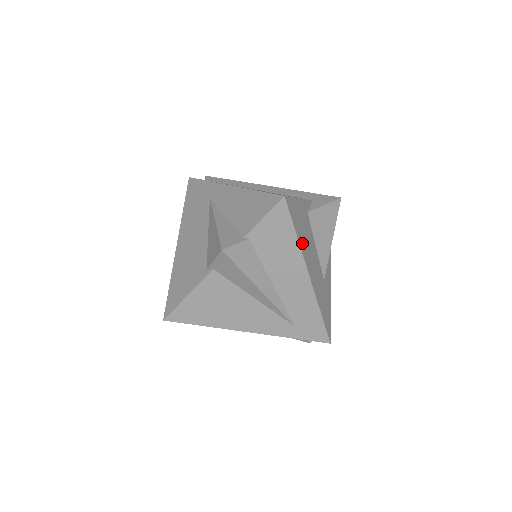
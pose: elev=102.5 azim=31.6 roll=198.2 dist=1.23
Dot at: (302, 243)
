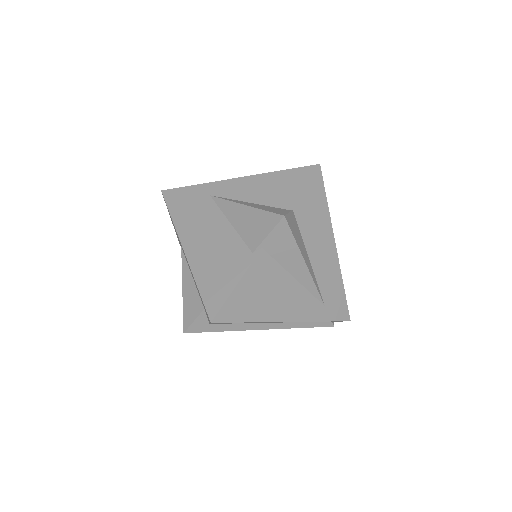
Dot at: occluded
